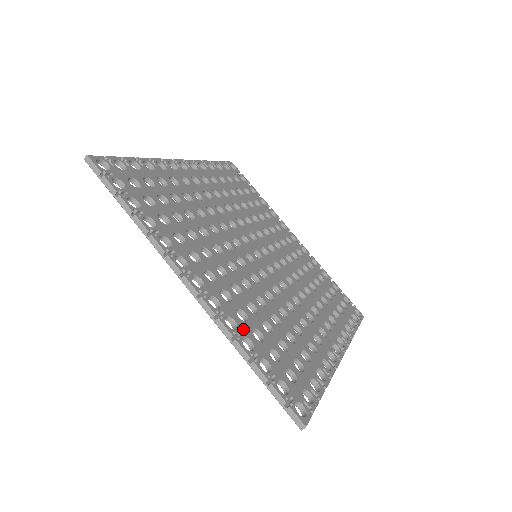
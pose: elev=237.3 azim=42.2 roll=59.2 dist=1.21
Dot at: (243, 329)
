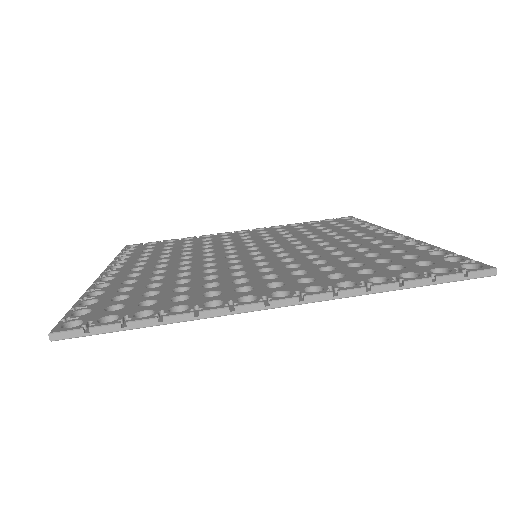
Dot at: (356, 279)
